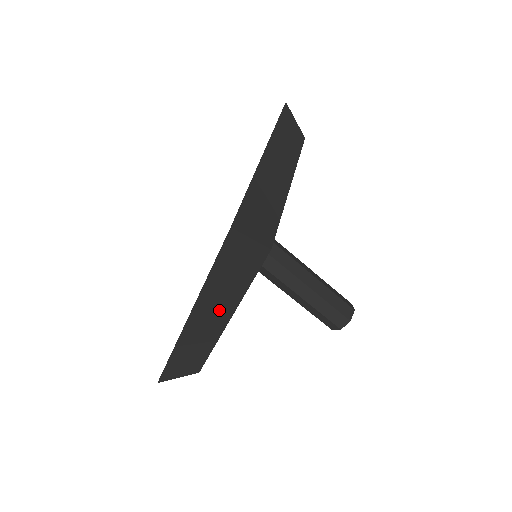
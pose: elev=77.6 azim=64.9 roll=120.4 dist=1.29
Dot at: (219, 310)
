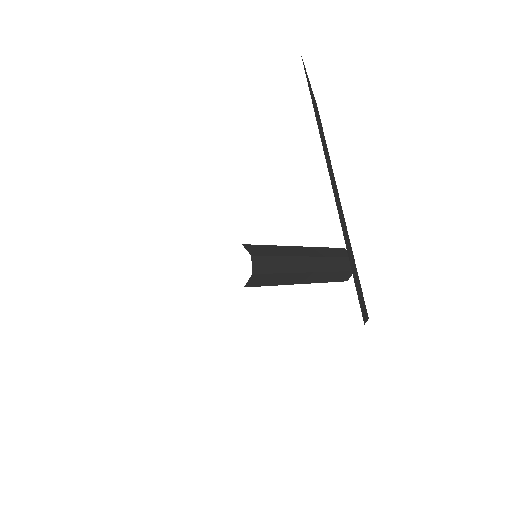
Dot at: occluded
